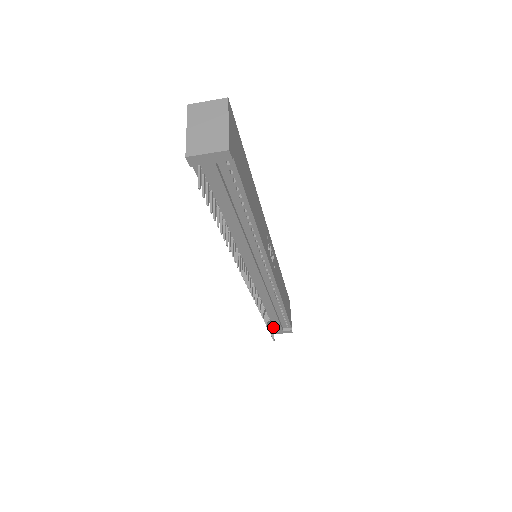
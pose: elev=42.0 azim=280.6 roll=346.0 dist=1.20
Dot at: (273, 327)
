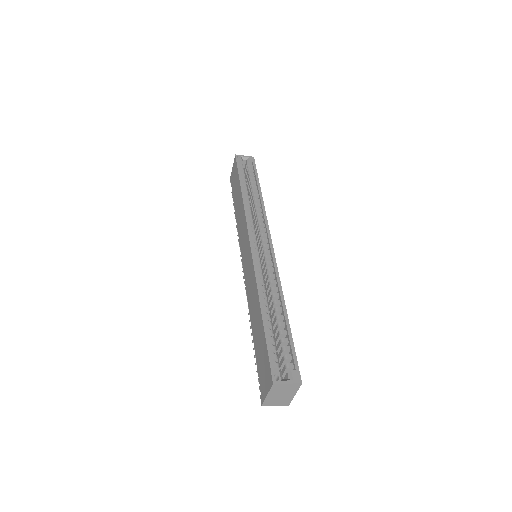
Dot at: occluded
